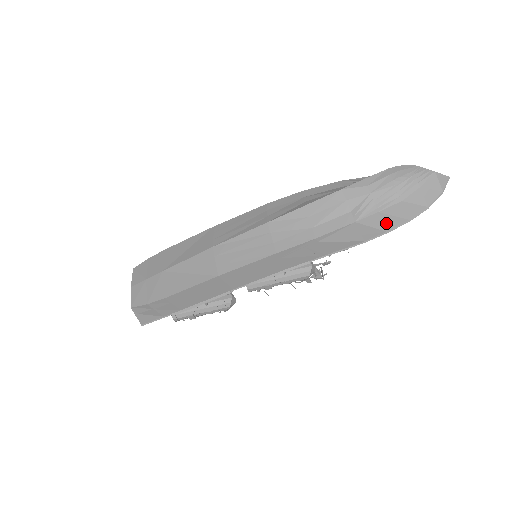
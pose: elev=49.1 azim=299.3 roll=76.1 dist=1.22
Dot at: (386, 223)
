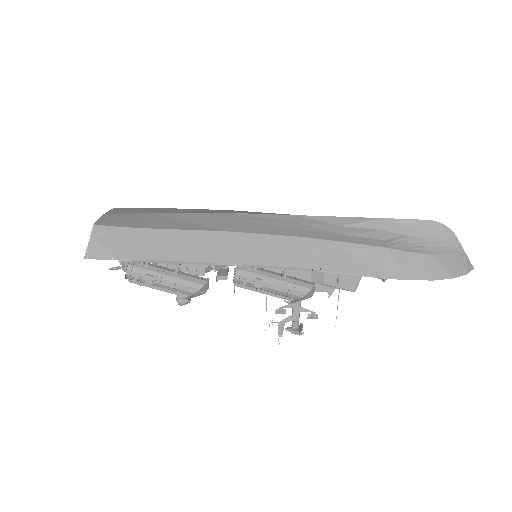
Dot at: (412, 268)
